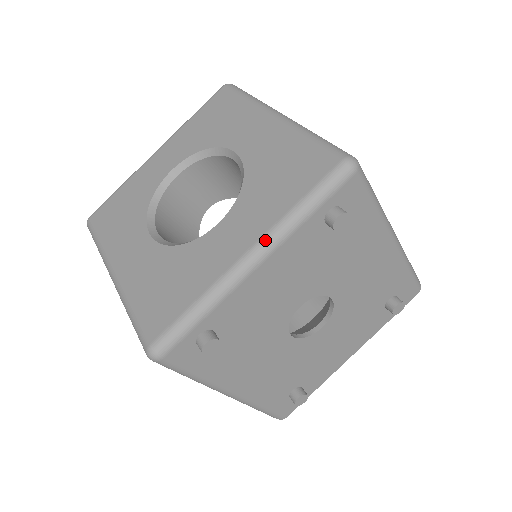
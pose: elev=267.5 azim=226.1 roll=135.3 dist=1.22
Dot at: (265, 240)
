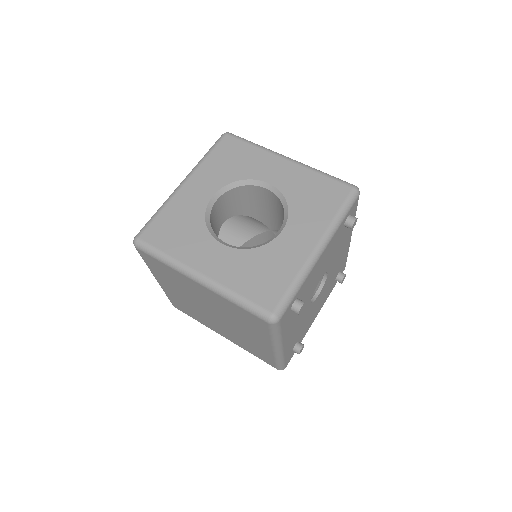
Dot at: (325, 237)
